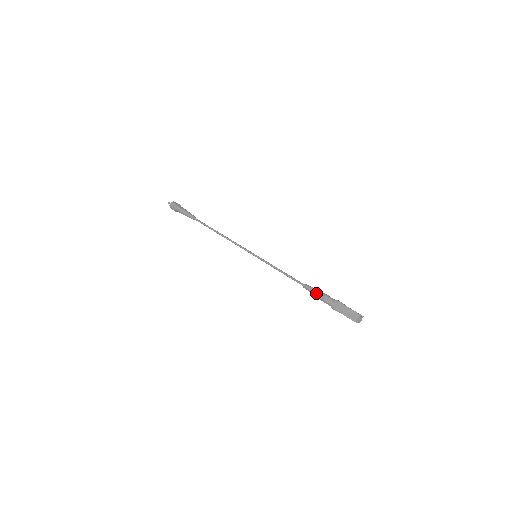
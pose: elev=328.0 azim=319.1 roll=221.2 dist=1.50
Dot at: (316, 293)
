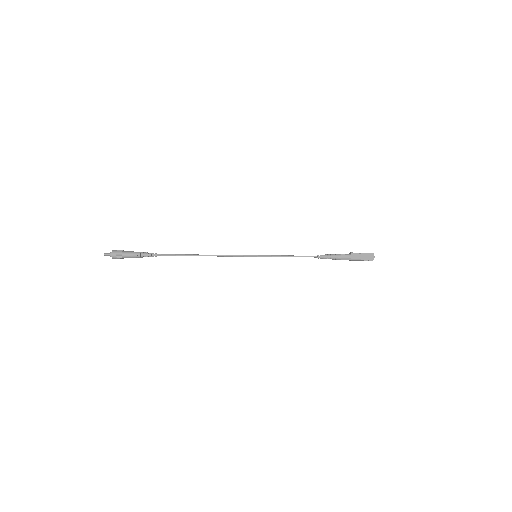
Dot at: (332, 256)
